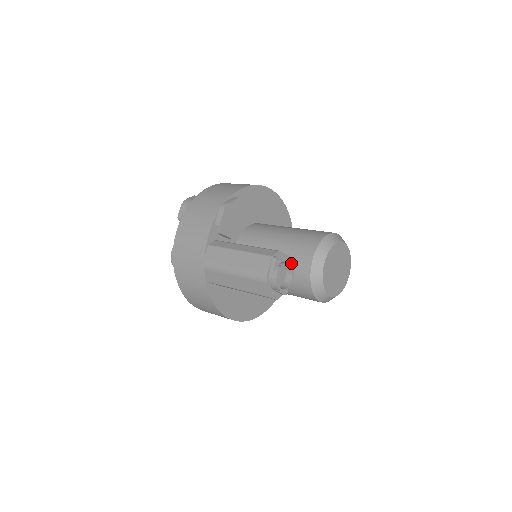
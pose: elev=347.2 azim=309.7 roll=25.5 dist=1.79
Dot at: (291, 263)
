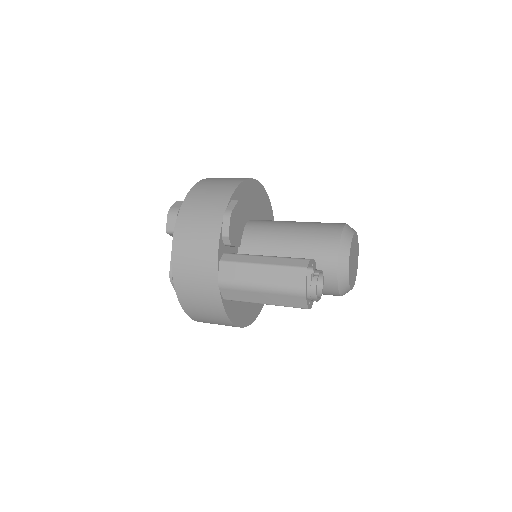
Dot at: occluded
